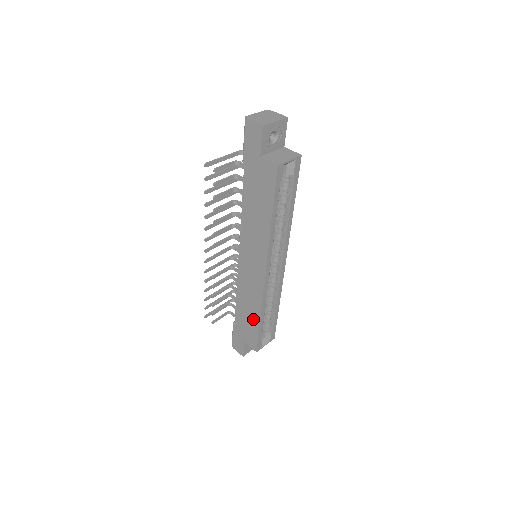
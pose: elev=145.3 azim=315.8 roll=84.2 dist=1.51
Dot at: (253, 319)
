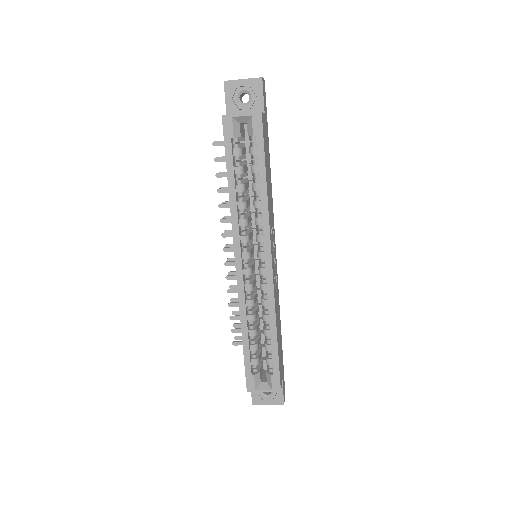
Dot at: occluded
